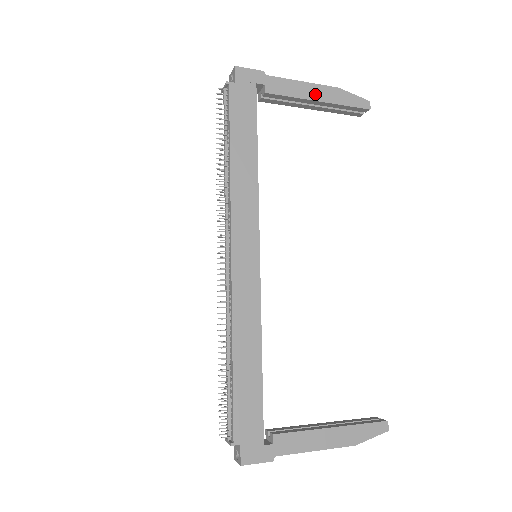
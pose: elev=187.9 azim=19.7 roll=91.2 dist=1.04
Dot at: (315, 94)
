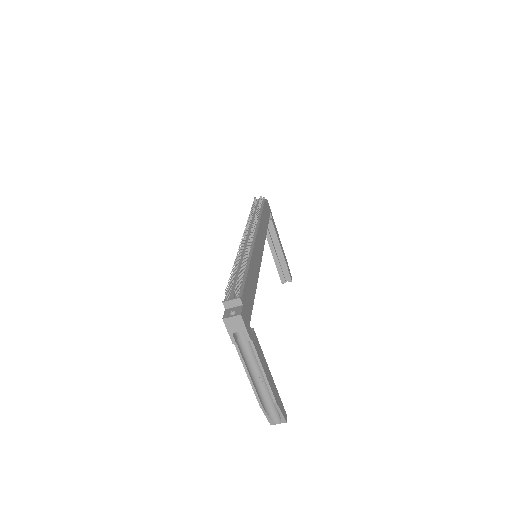
Dot at: (281, 247)
